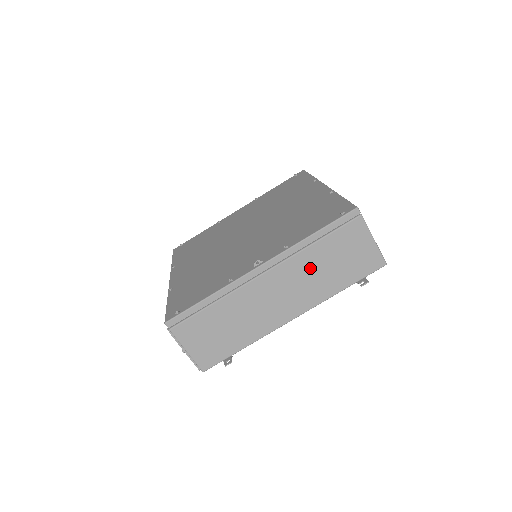
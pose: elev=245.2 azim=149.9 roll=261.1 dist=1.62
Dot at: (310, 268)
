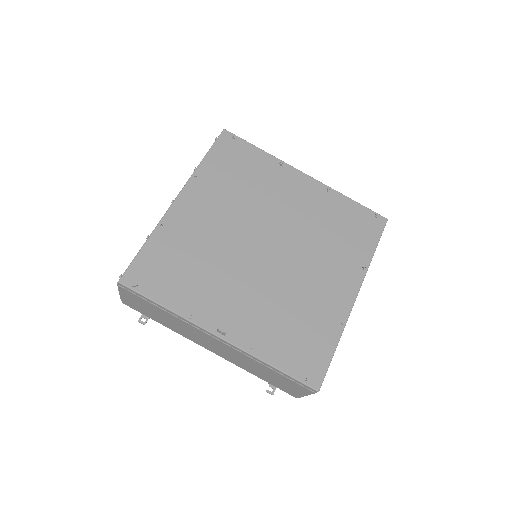
Dot at: (250, 363)
